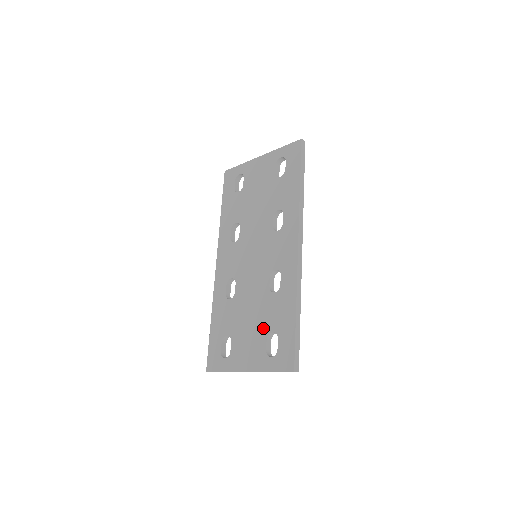
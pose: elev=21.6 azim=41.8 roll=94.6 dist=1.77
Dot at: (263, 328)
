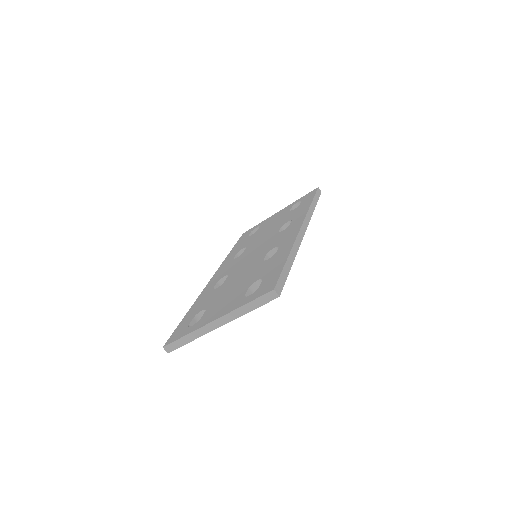
Dot at: (247, 284)
